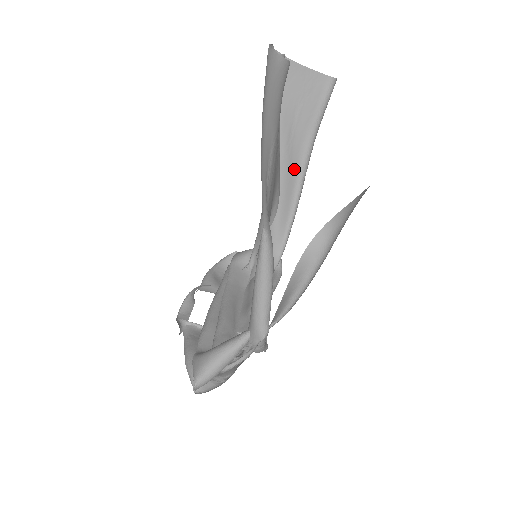
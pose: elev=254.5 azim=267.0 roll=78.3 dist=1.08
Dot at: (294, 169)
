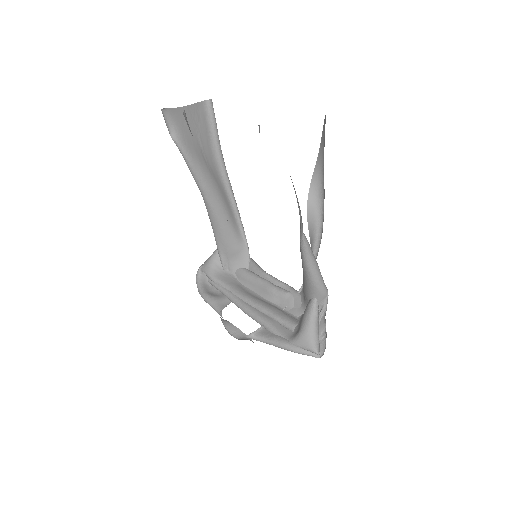
Dot at: (219, 181)
